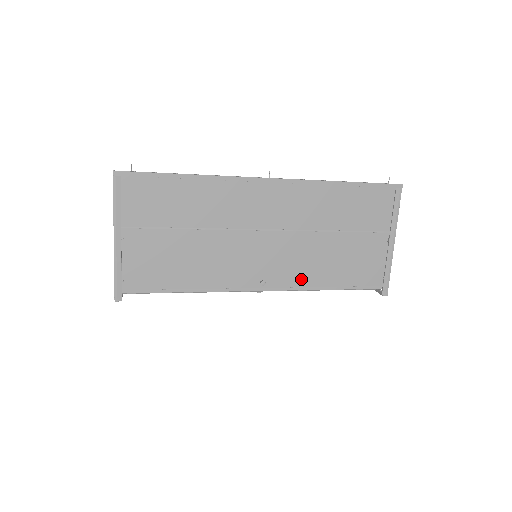
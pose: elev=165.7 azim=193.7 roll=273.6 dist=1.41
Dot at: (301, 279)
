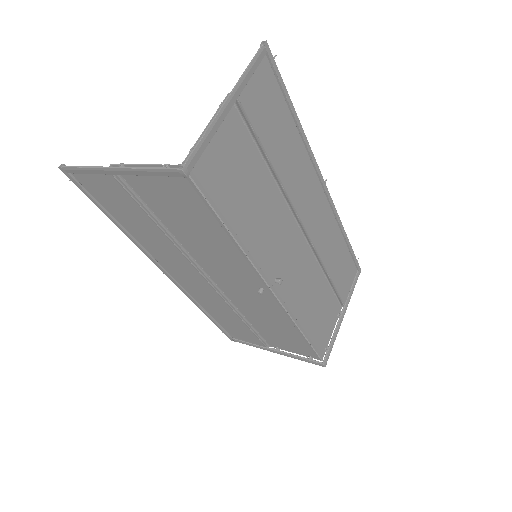
Dot at: (294, 303)
